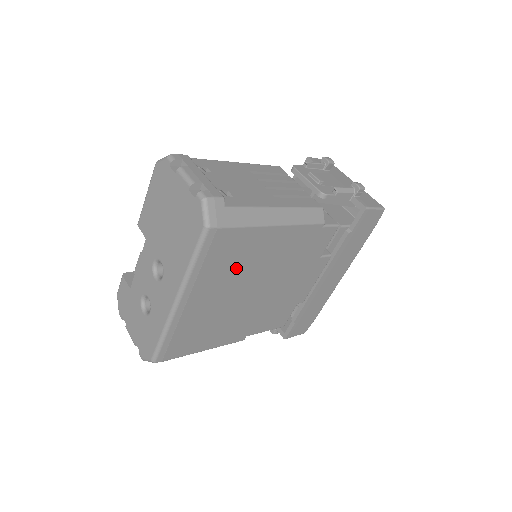
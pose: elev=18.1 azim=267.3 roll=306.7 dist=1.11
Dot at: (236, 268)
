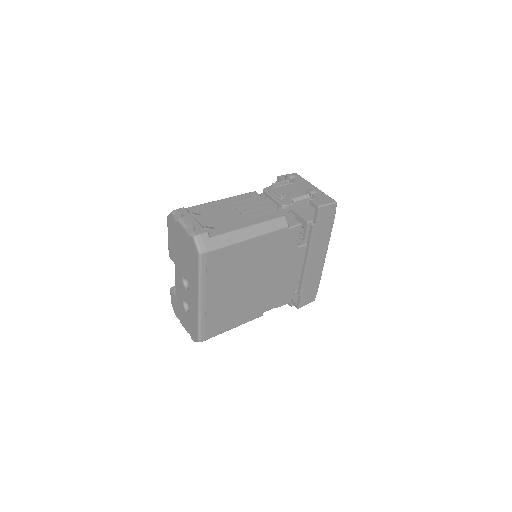
Dot at: (232, 271)
